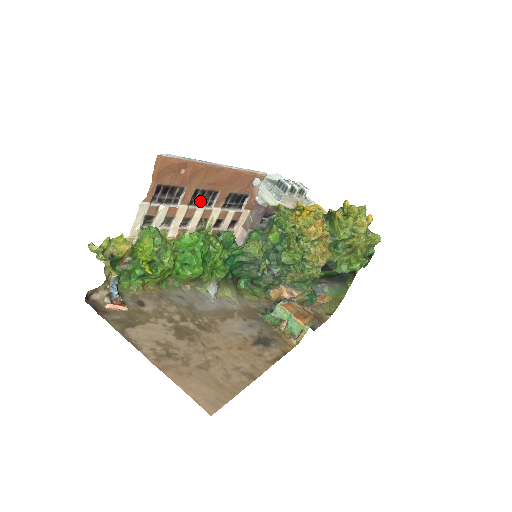
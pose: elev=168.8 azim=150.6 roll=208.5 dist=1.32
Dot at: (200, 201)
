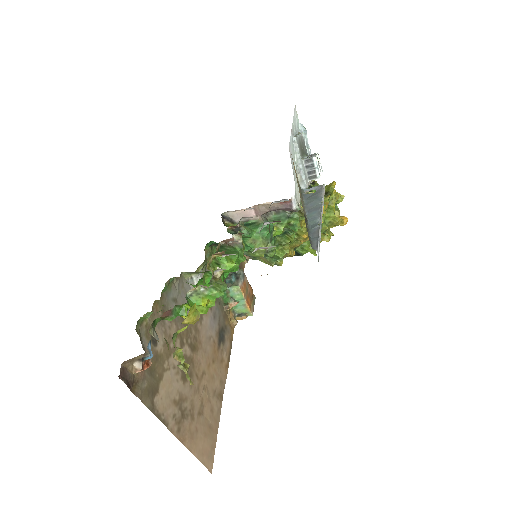
Dot at: occluded
